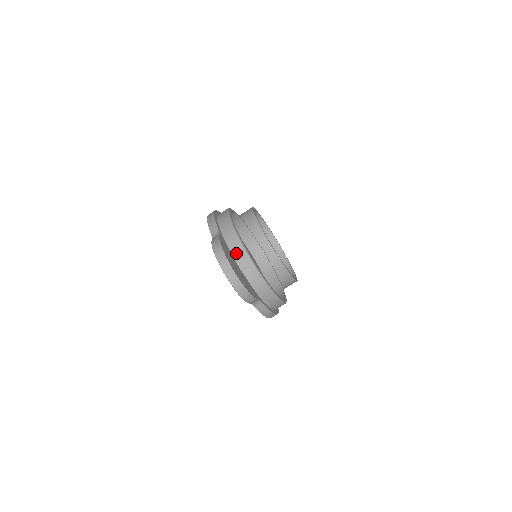
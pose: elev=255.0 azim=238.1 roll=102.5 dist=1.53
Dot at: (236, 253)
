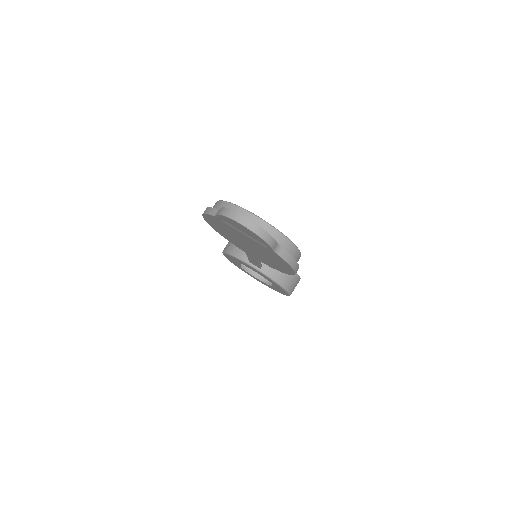
Dot at: occluded
